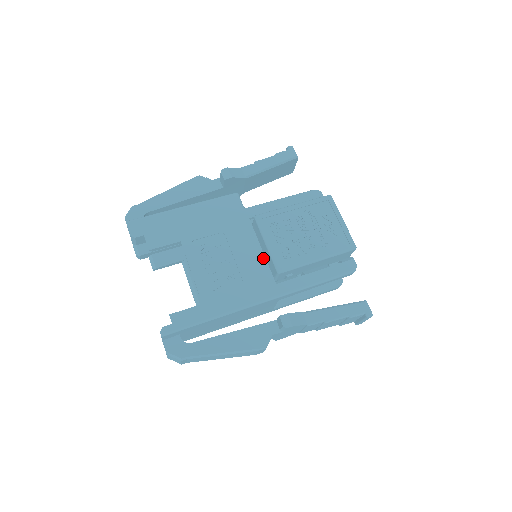
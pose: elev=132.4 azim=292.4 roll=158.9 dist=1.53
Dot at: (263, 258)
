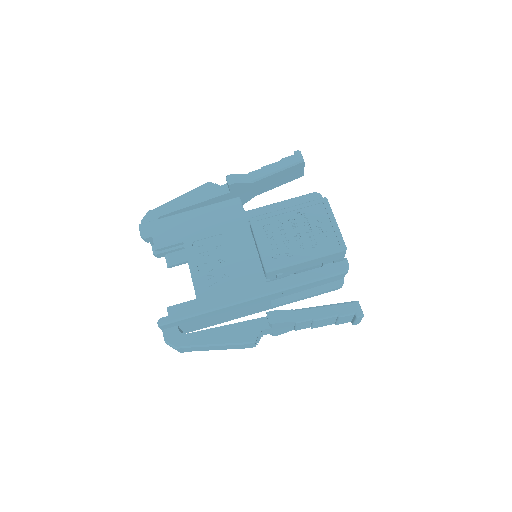
Dot at: (257, 258)
